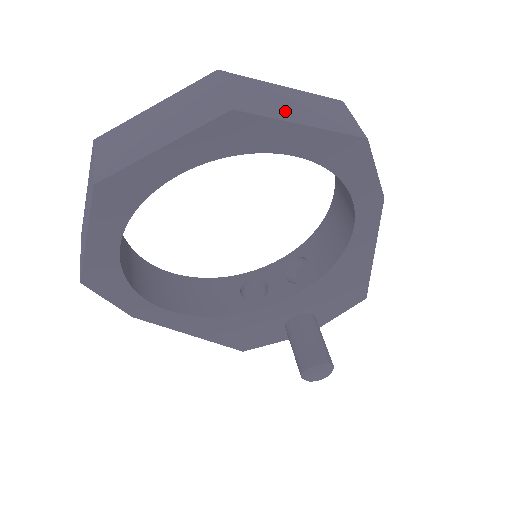
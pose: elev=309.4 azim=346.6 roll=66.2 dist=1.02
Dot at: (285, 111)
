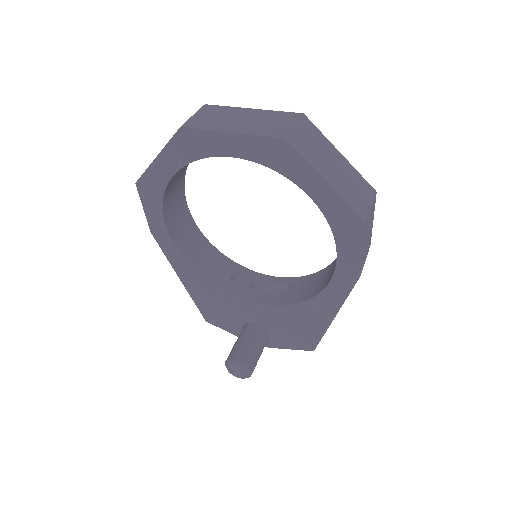
Dot at: (323, 165)
